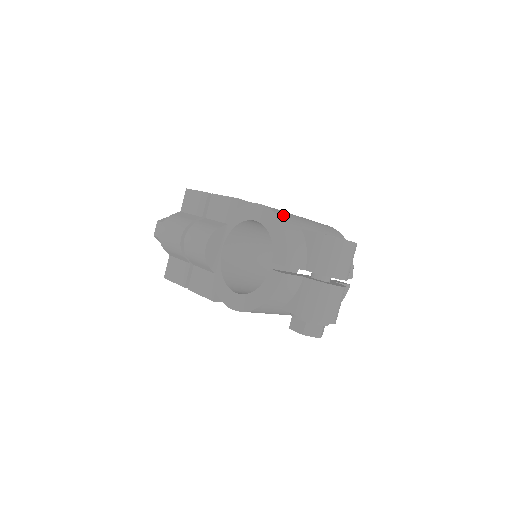
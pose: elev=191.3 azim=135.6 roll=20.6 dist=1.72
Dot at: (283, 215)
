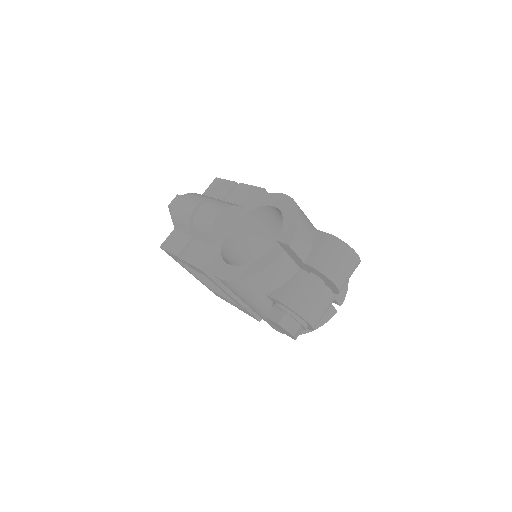
Dot at: occluded
